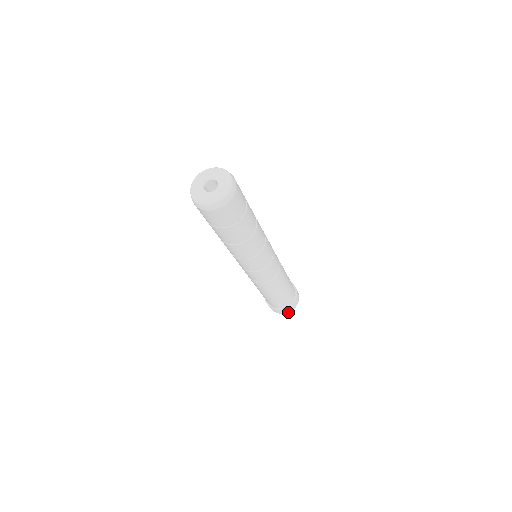
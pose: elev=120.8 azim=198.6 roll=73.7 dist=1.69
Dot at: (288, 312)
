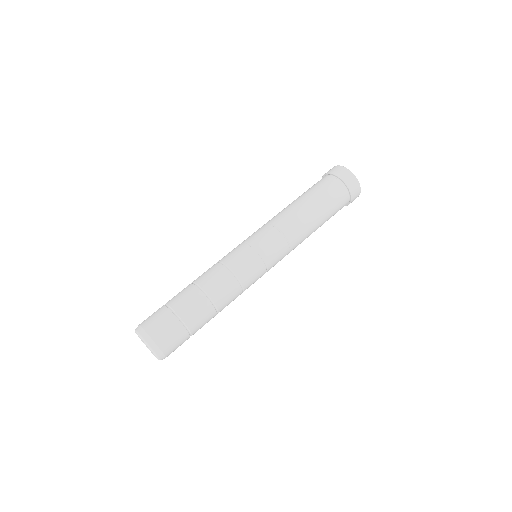
Dot at: occluded
